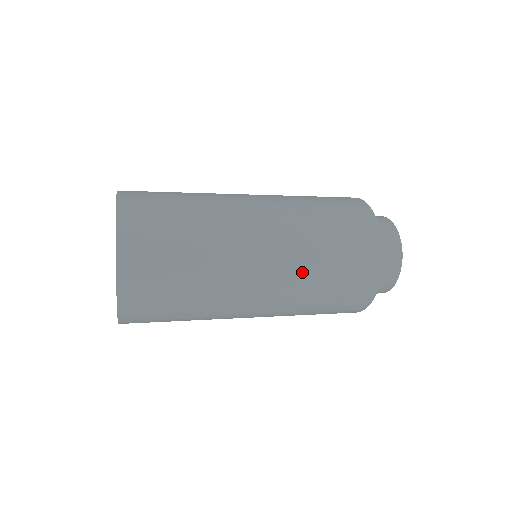
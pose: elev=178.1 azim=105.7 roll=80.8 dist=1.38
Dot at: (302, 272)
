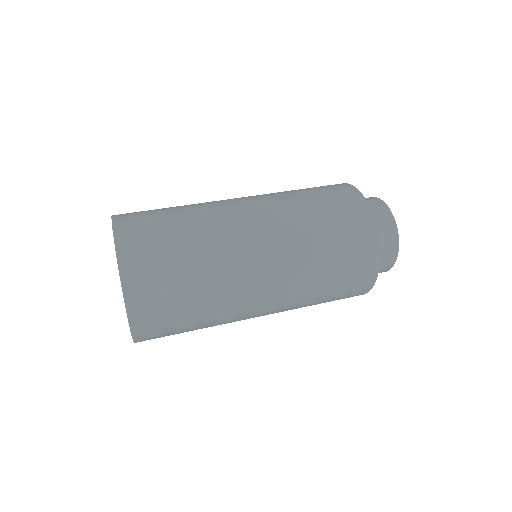
Dot at: occluded
